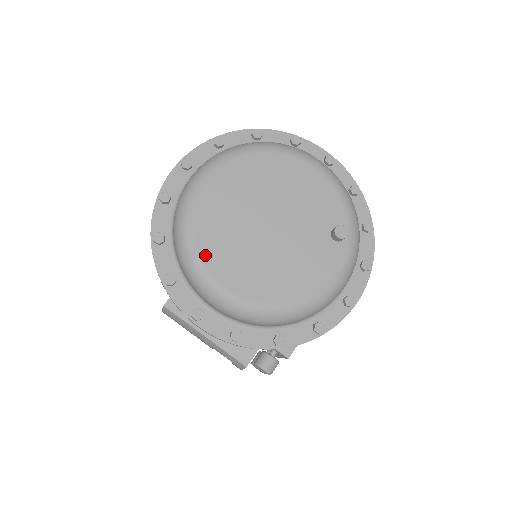
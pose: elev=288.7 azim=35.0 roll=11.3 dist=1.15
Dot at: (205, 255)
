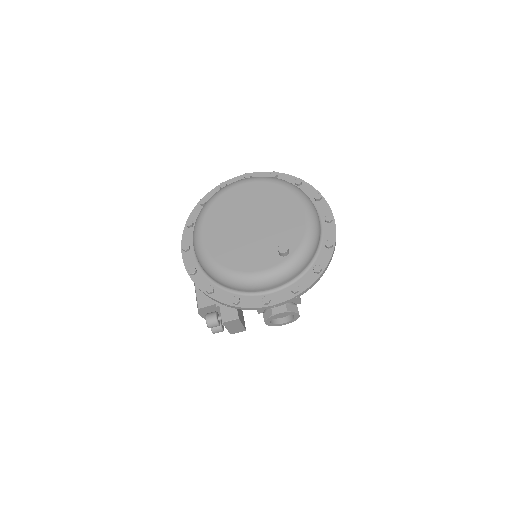
Dot at: (208, 216)
